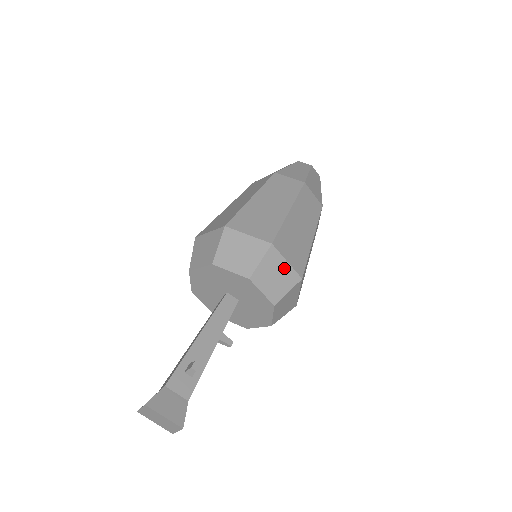
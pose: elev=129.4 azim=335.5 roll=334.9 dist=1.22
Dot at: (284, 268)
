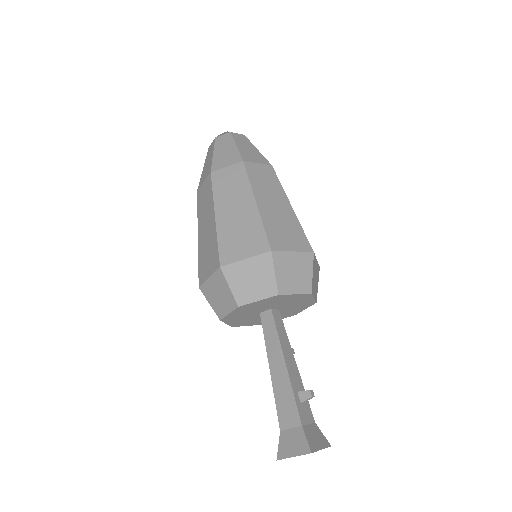
Dot at: (317, 267)
